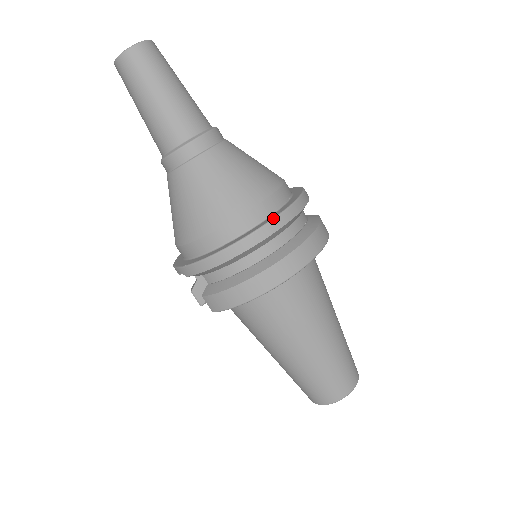
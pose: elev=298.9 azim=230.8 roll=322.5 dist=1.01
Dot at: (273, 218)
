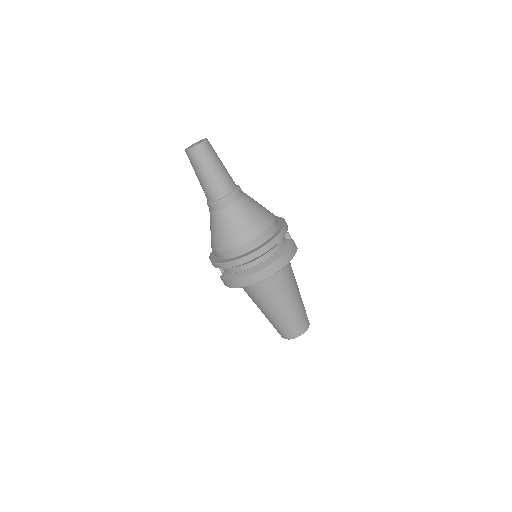
Dot at: (255, 251)
